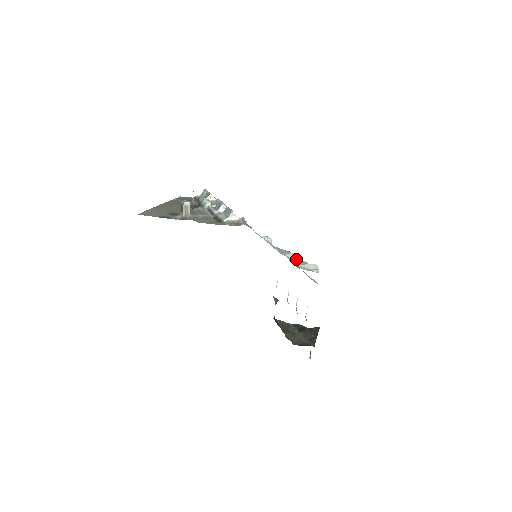
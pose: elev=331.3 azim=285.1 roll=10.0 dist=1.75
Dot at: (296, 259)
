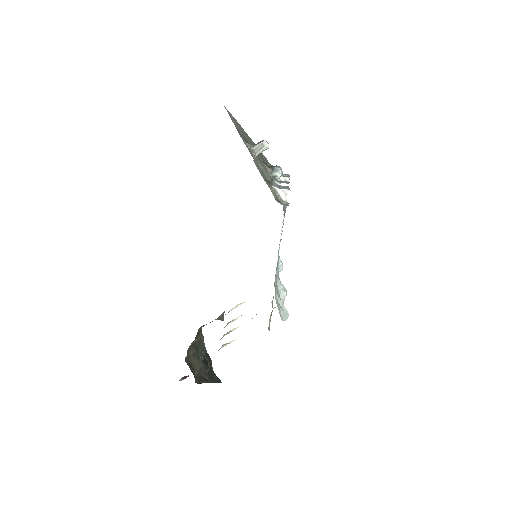
Dot at: (280, 293)
